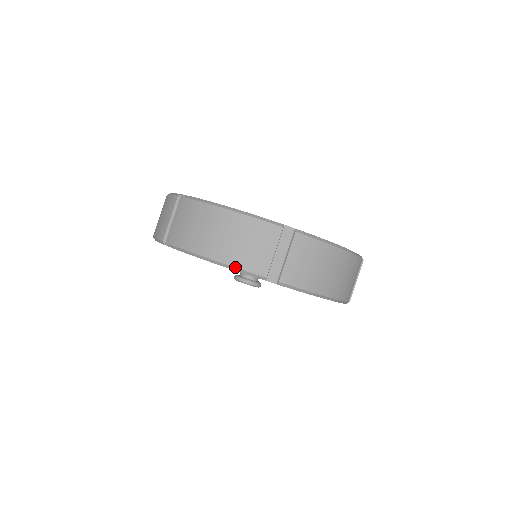
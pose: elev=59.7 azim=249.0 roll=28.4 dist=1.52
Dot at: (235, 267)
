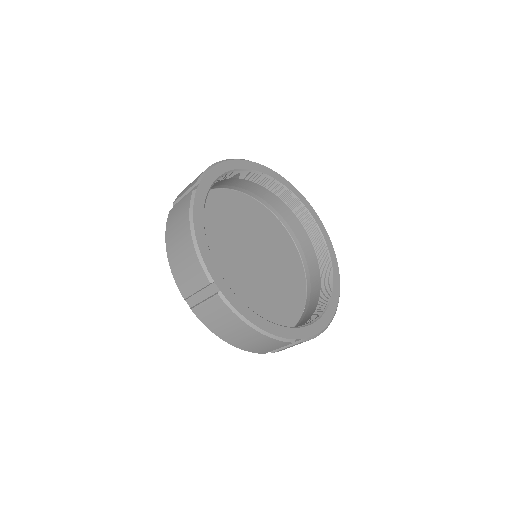
Dot at: occluded
